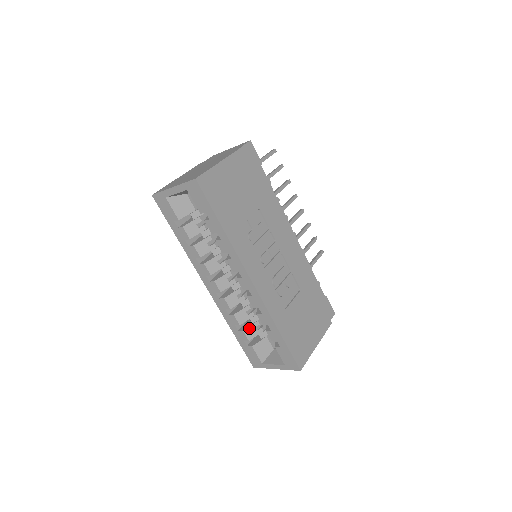
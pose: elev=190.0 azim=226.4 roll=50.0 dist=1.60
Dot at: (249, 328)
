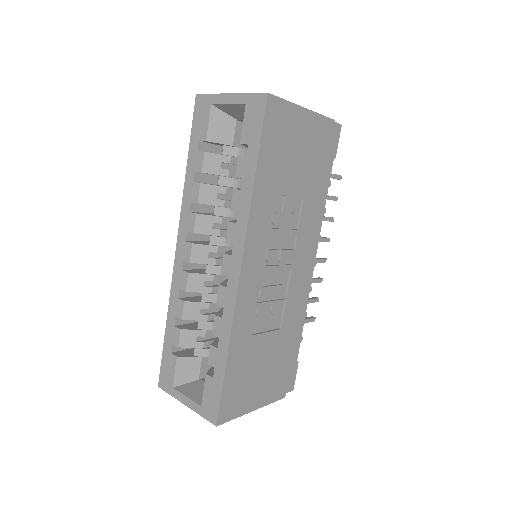
Dot at: (190, 331)
